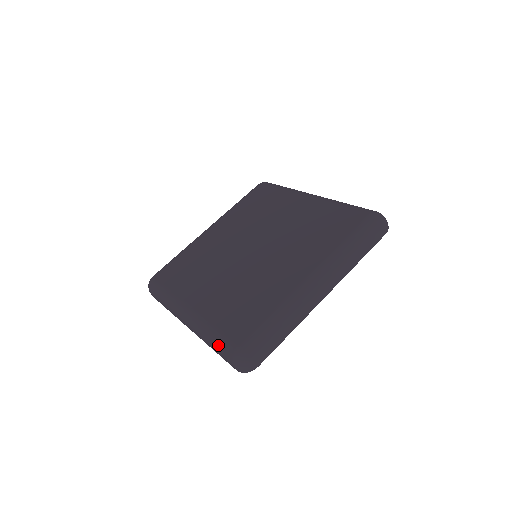
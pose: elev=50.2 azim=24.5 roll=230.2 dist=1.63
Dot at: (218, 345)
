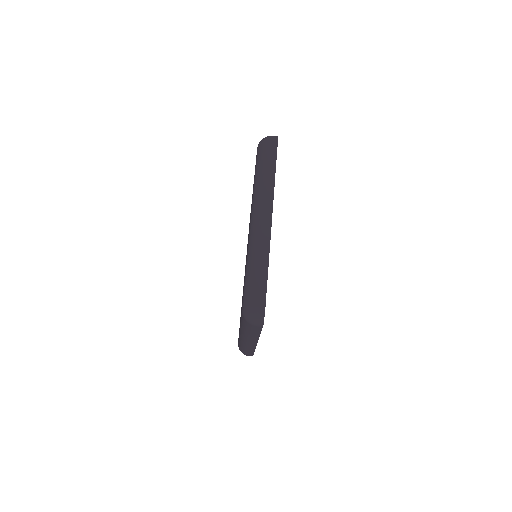
Dot at: (245, 326)
